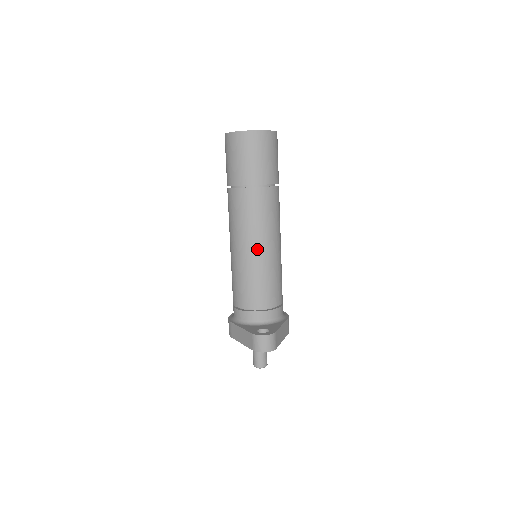
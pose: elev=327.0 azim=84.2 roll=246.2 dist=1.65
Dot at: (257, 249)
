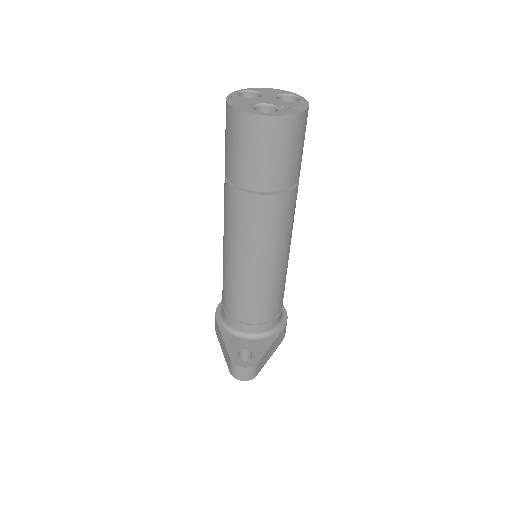
Dot at: (252, 265)
